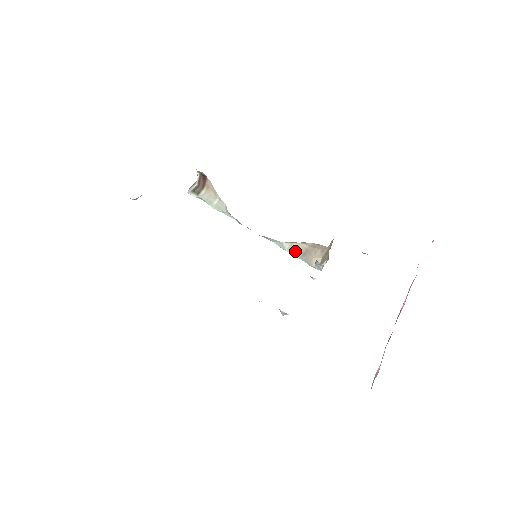
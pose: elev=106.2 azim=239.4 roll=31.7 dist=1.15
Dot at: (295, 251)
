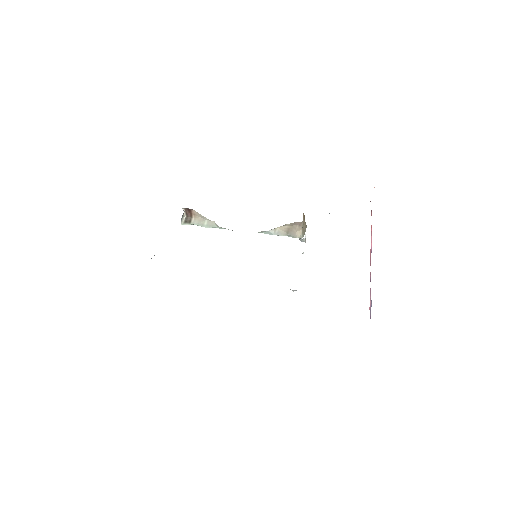
Dot at: (280, 233)
